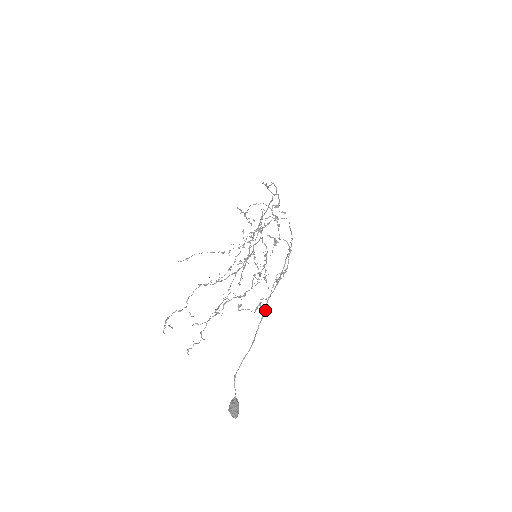
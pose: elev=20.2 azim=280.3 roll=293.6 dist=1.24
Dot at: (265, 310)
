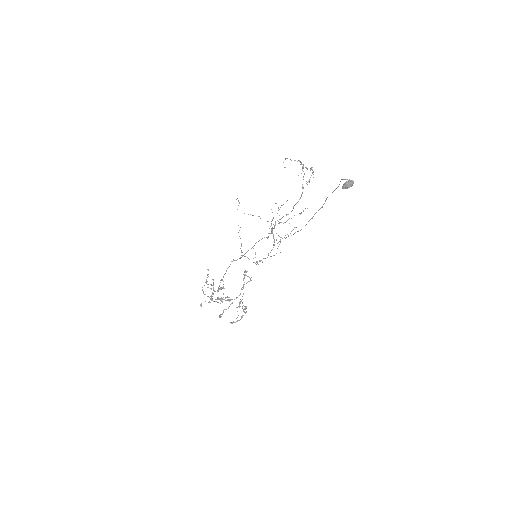
Dot at: occluded
